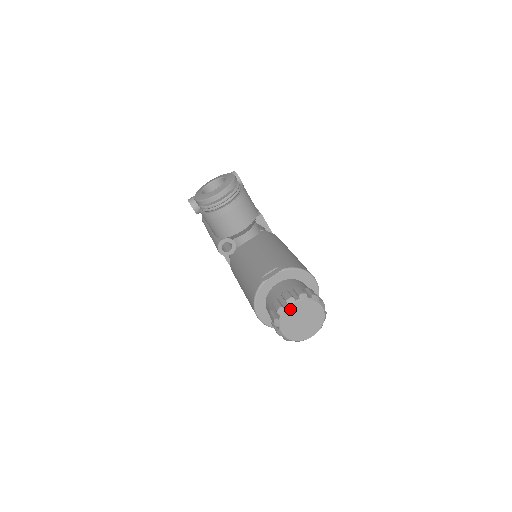
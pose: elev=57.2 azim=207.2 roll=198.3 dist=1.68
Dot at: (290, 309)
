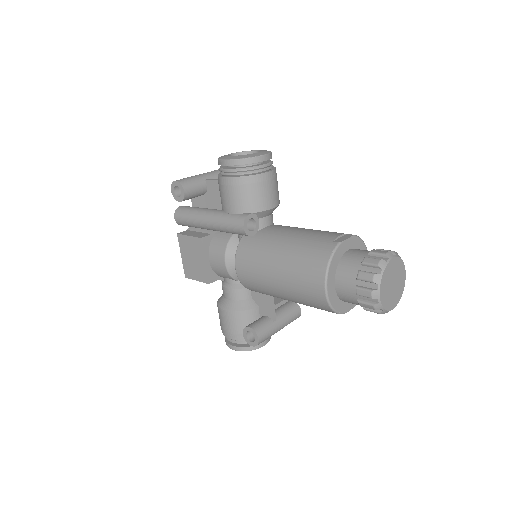
Dot at: (390, 264)
